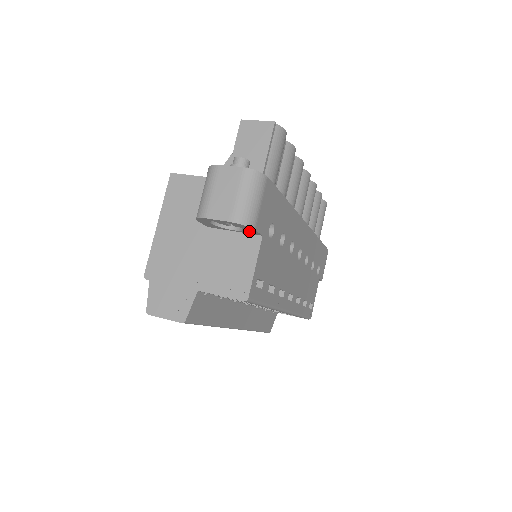
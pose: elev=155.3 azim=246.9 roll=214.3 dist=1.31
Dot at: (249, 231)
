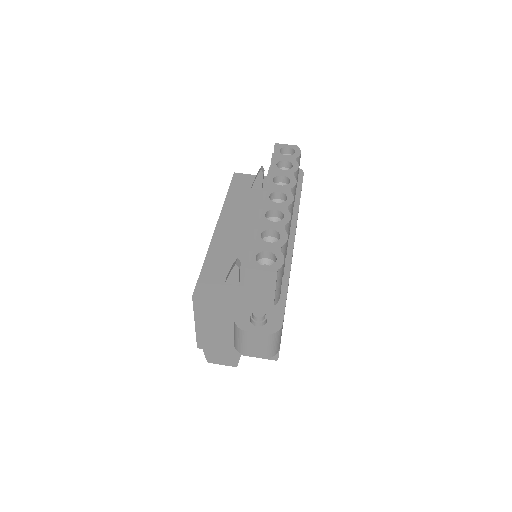
Dot at: occluded
